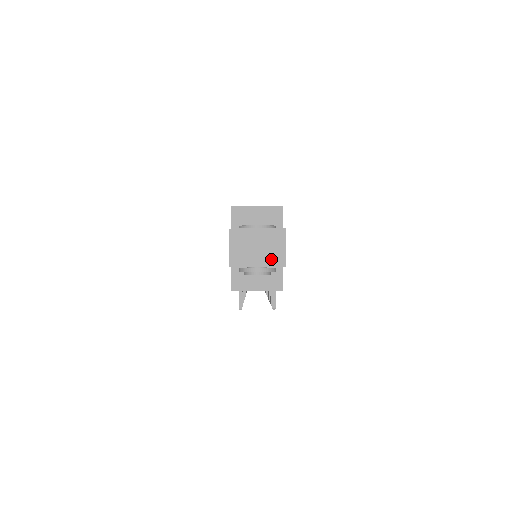
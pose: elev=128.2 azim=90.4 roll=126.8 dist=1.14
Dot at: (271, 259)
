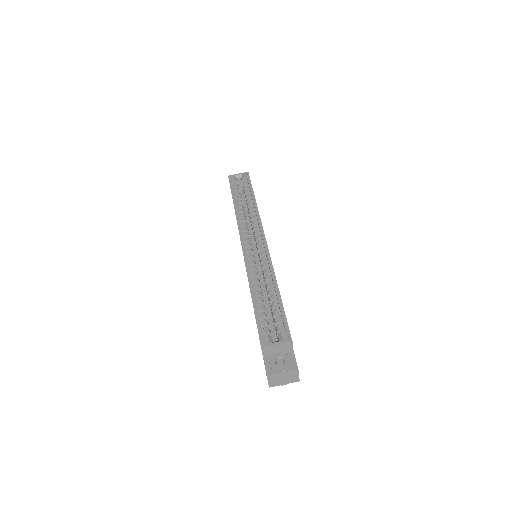
Dot at: (291, 381)
